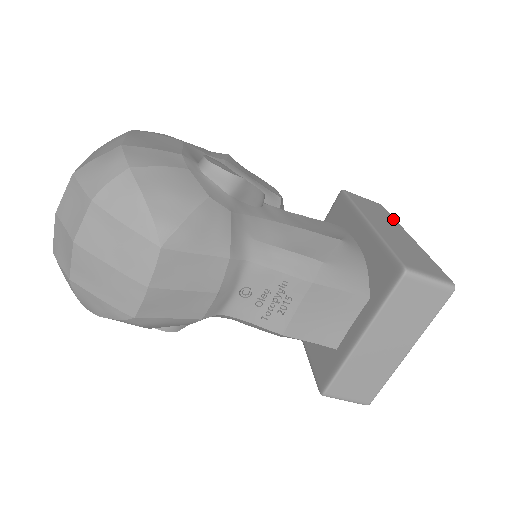
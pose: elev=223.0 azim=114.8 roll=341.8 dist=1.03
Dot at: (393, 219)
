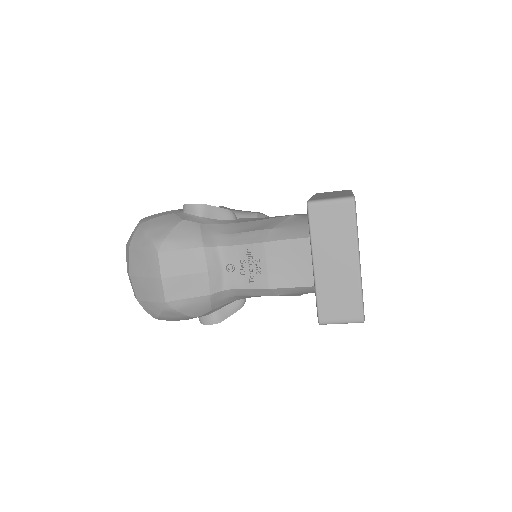
Dot at: occluded
